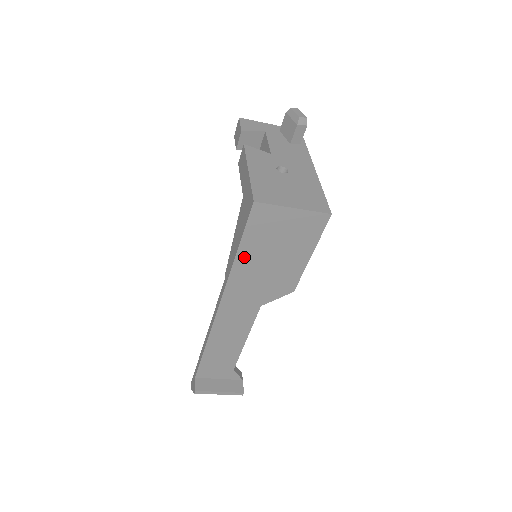
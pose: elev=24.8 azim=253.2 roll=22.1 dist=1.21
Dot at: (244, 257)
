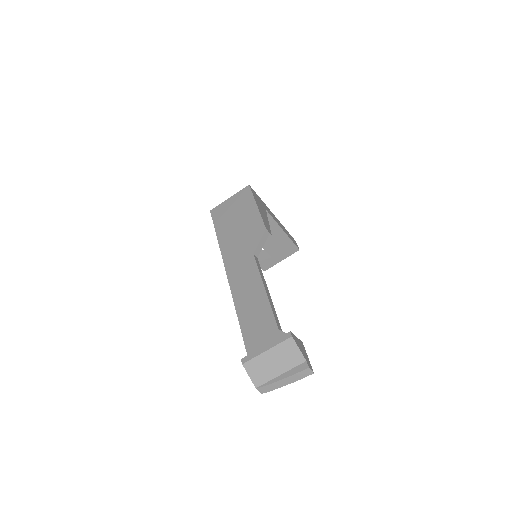
Dot at: (222, 235)
